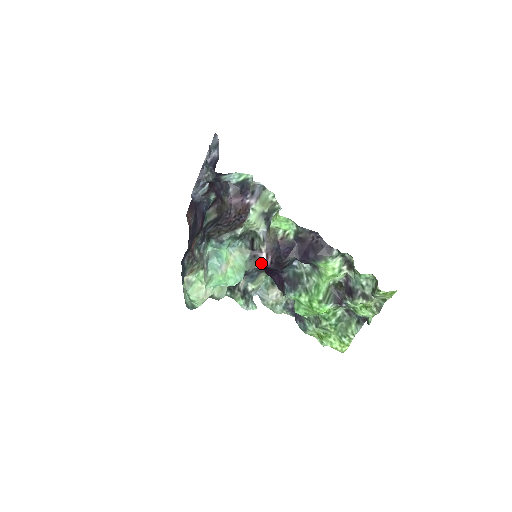
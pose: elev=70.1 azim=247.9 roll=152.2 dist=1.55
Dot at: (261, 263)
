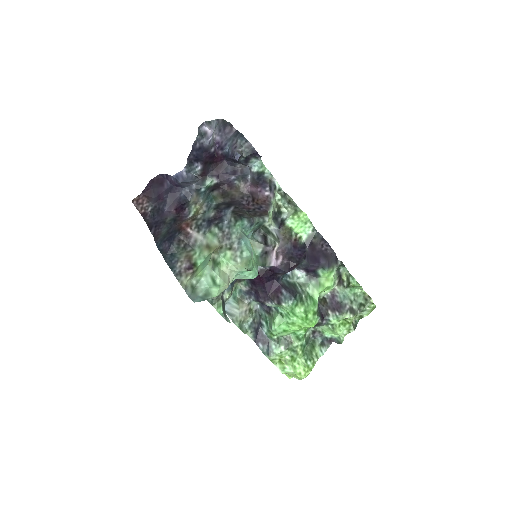
Dot at: (271, 262)
